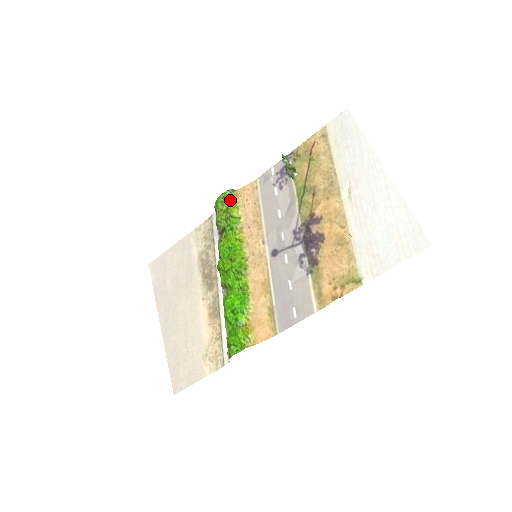
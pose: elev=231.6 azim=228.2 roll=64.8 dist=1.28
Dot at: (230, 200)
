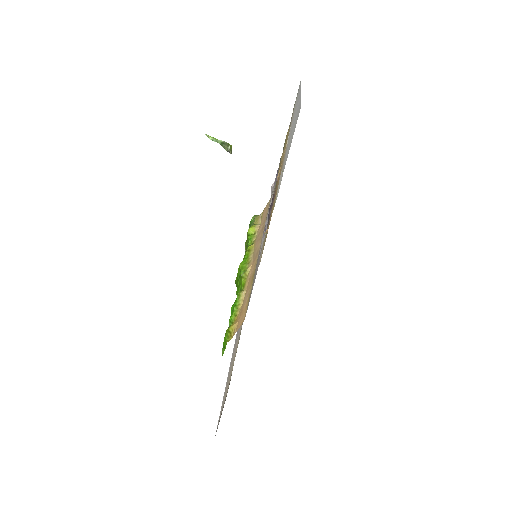
Dot at: (252, 224)
